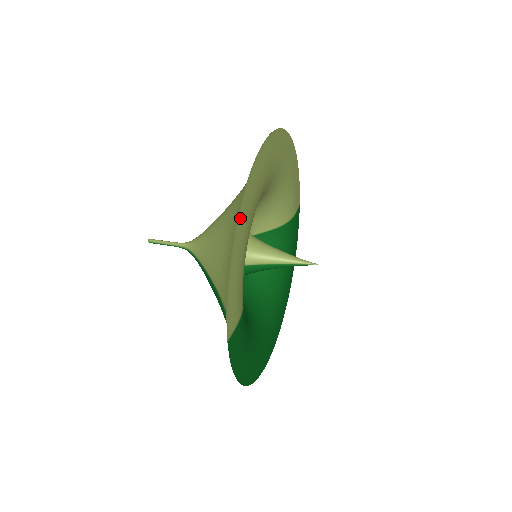
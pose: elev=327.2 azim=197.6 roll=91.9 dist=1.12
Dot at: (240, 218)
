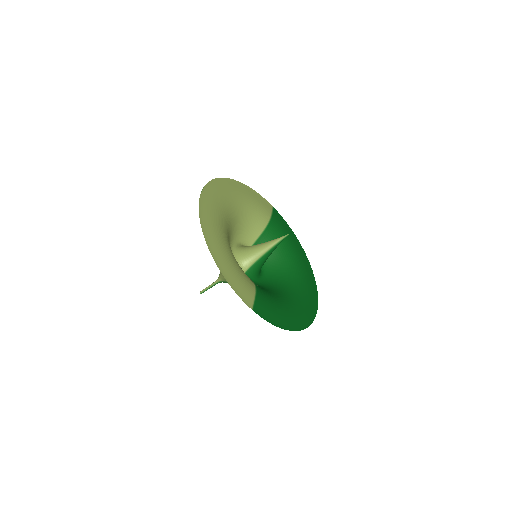
Dot at: (210, 244)
